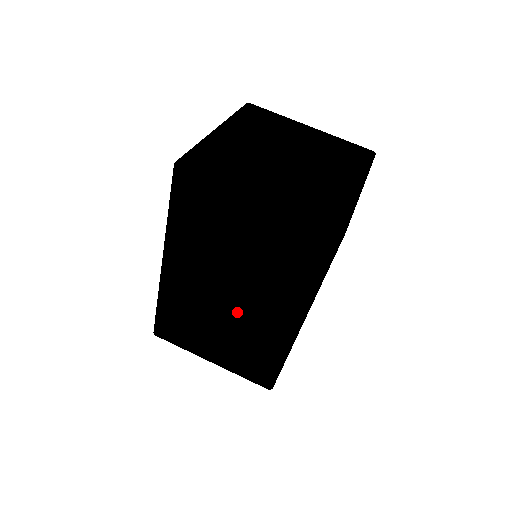
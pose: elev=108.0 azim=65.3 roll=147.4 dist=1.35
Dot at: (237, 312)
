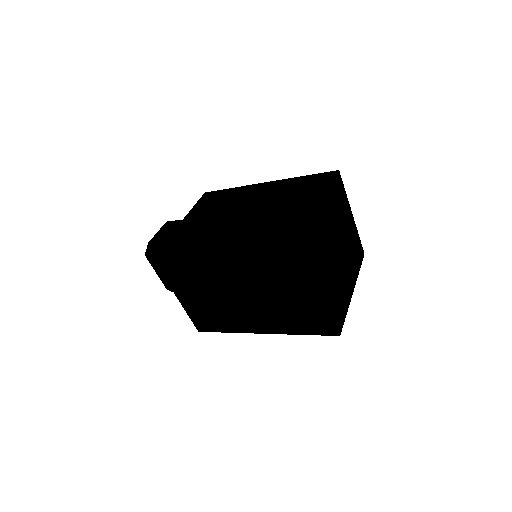
Dot at: (235, 303)
